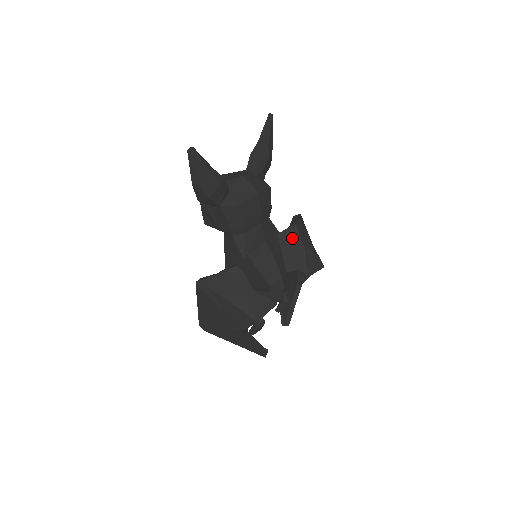
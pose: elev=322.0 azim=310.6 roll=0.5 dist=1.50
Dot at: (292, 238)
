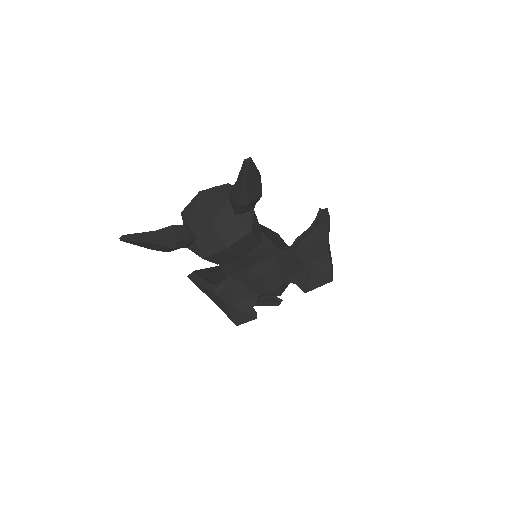
Dot at: (291, 258)
